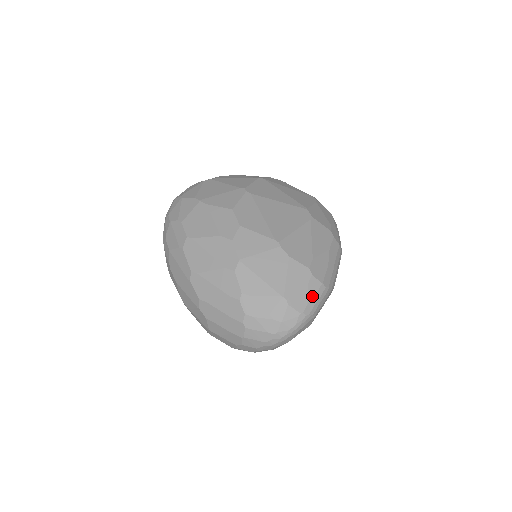
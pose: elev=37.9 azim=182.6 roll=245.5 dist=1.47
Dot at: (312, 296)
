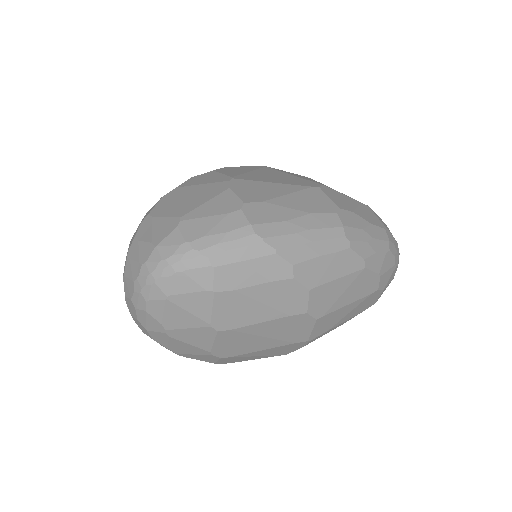
Dot at: (221, 231)
